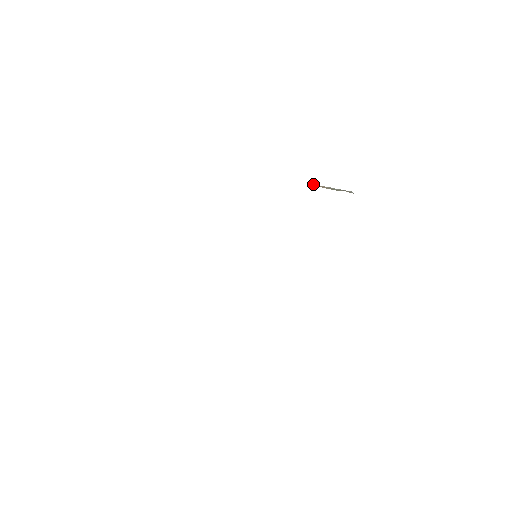
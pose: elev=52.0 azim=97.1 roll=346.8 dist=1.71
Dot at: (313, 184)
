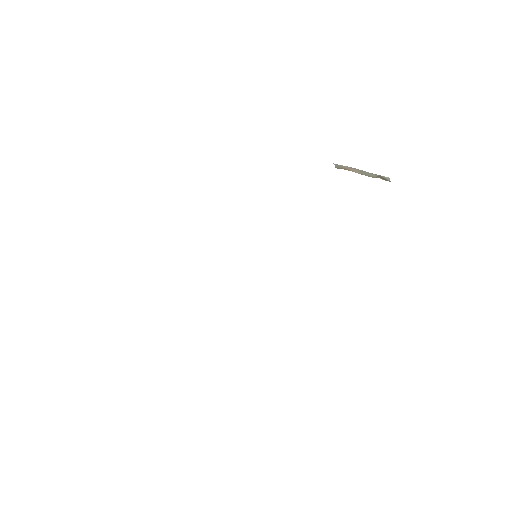
Dot at: occluded
